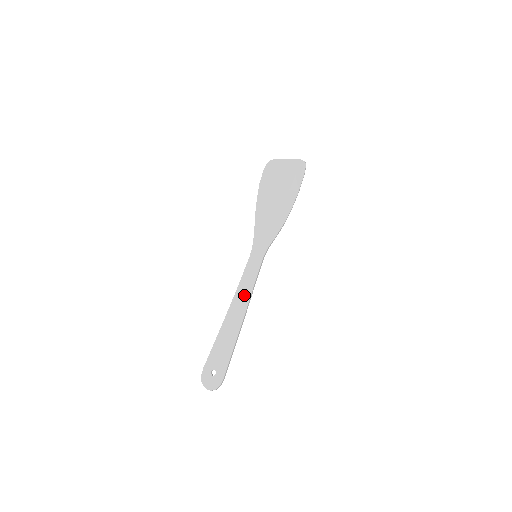
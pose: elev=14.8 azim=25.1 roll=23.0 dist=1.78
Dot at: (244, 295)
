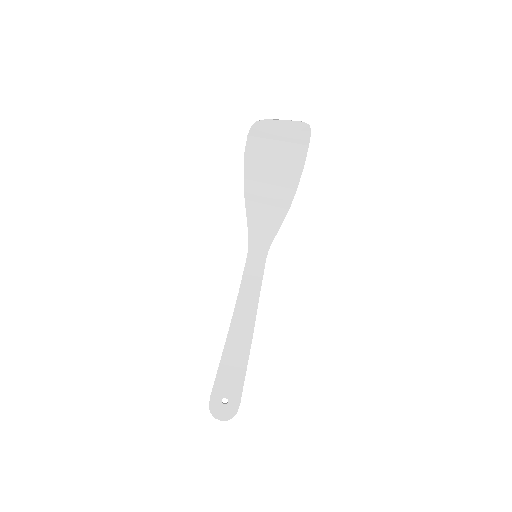
Dot at: (248, 307)
